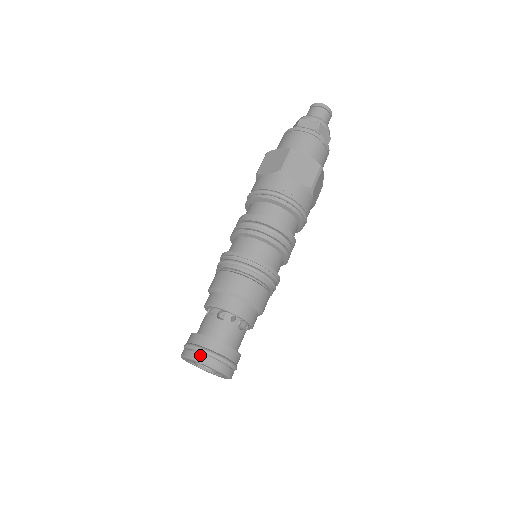
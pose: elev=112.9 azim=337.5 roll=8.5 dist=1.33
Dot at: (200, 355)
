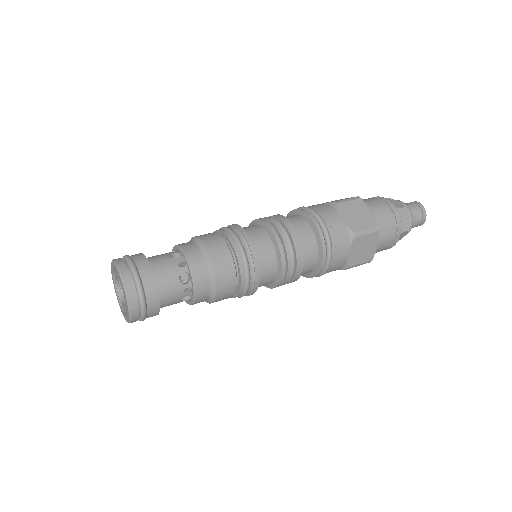
Dot at: (123, 261)
